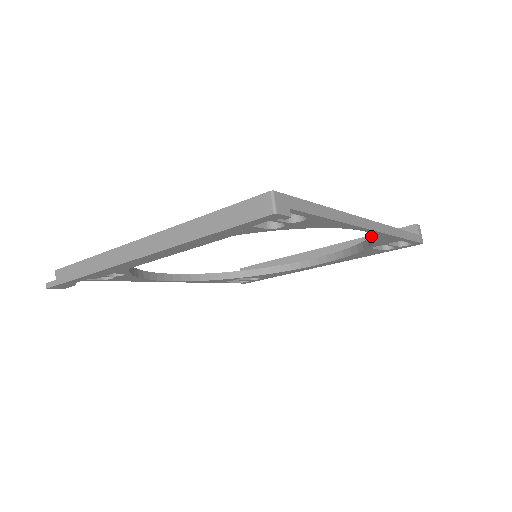
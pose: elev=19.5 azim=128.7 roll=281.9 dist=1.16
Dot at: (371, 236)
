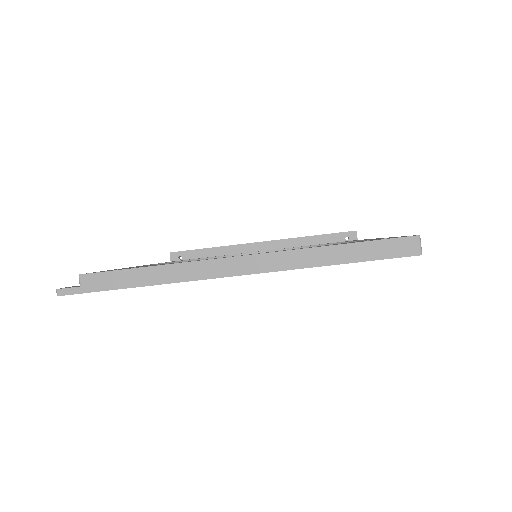
Dot at: (342, 242)
